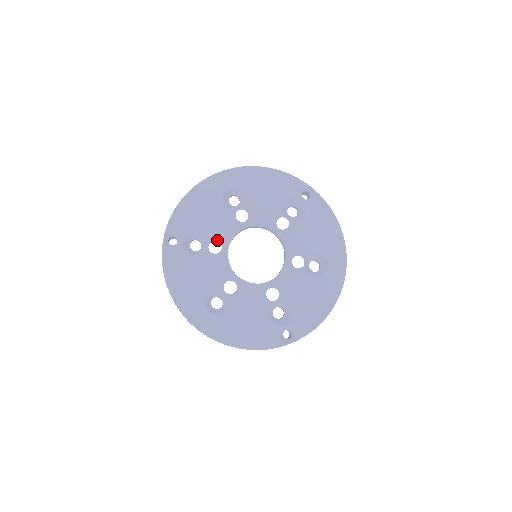
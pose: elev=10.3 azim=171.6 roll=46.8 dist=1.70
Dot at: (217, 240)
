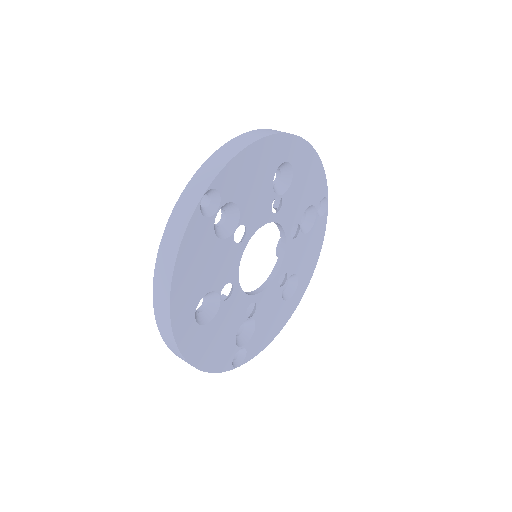
Dot at: (246, 225)
